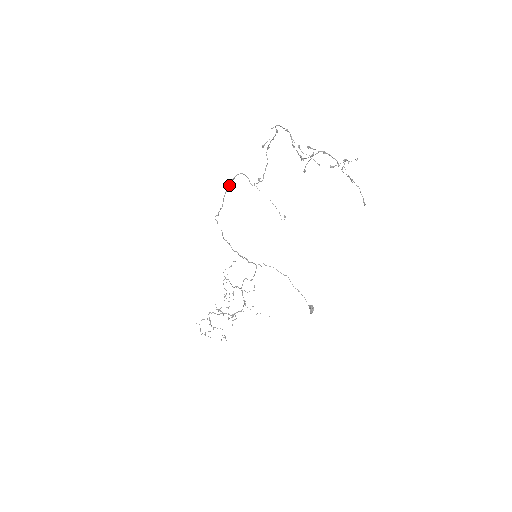
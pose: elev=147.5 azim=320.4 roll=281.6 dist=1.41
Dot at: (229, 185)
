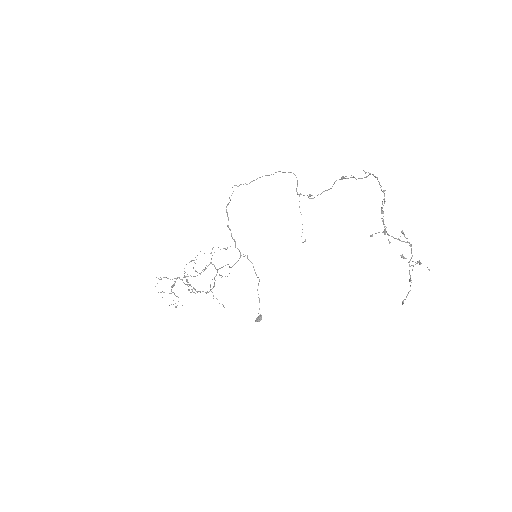
Dot at: occluded
